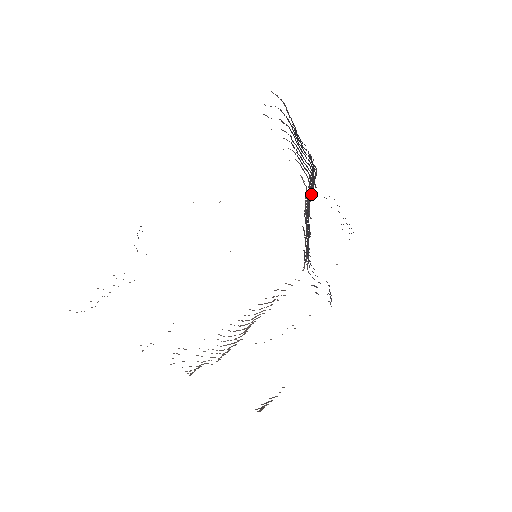
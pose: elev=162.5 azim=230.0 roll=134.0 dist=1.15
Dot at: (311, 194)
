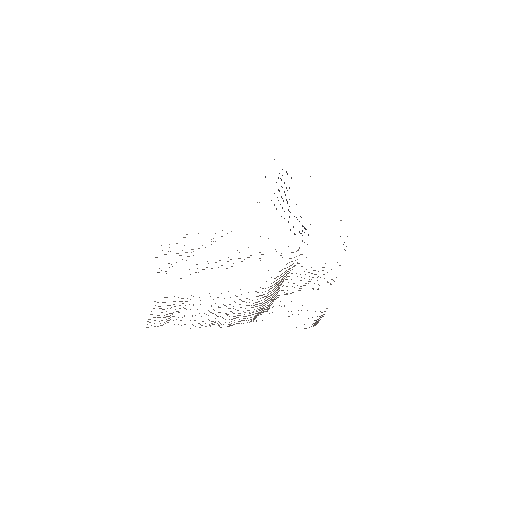
Dot at: occluded
